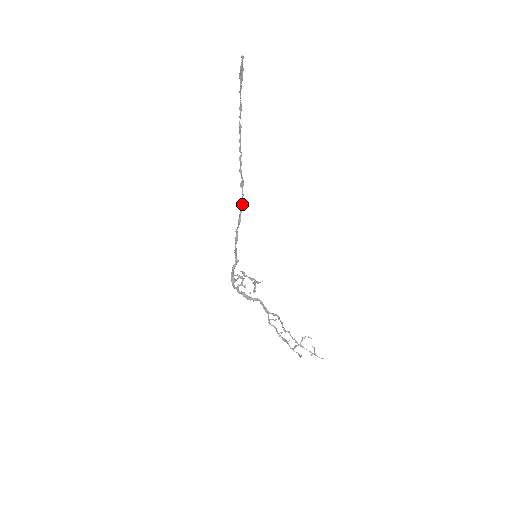
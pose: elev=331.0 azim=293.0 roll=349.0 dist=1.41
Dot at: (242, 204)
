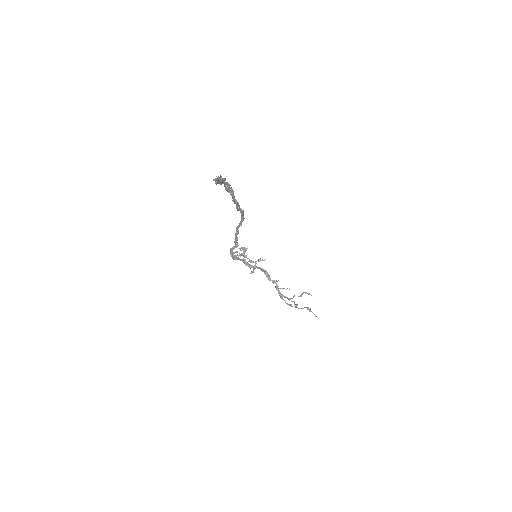
Dot at: (243, 219)
